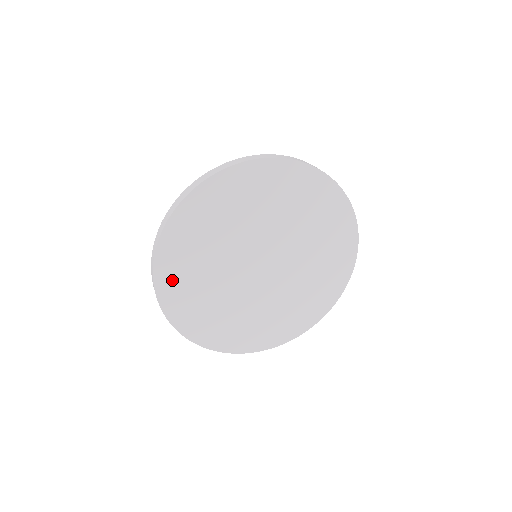
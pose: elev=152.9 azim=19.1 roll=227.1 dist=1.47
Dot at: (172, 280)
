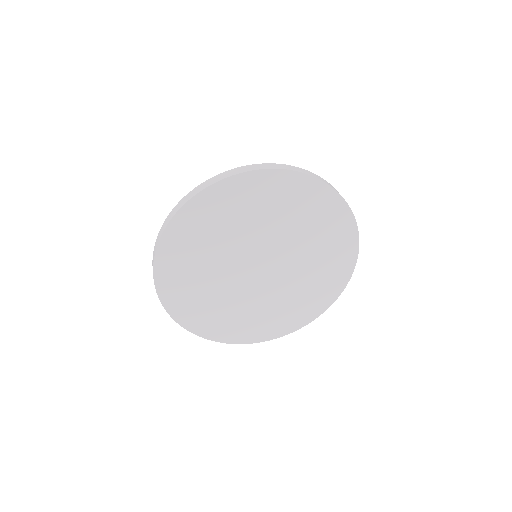
Dot at: (187, 227)
